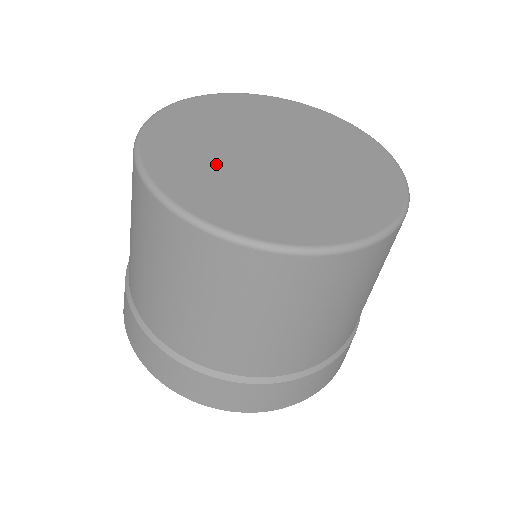
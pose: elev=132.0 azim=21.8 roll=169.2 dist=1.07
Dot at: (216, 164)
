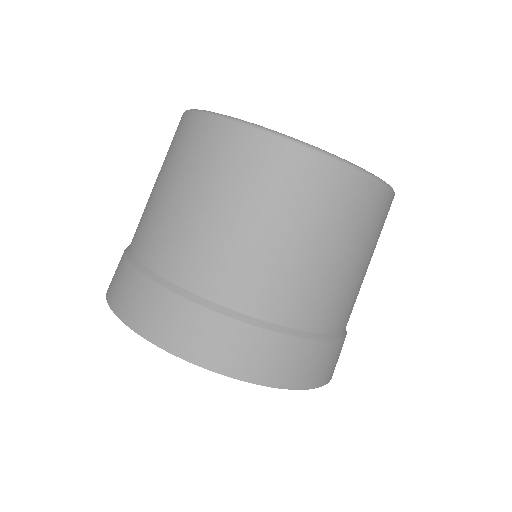
Dot at: occluded
